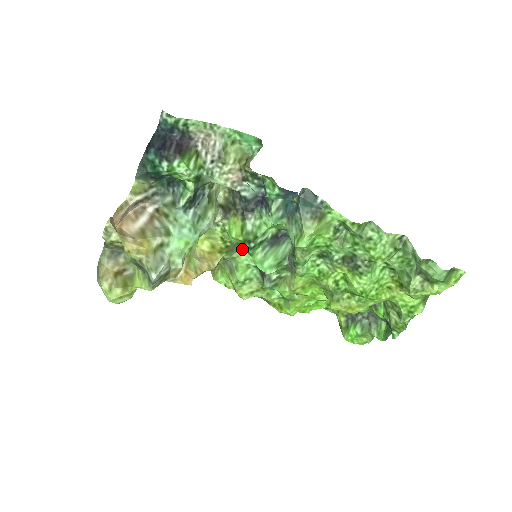
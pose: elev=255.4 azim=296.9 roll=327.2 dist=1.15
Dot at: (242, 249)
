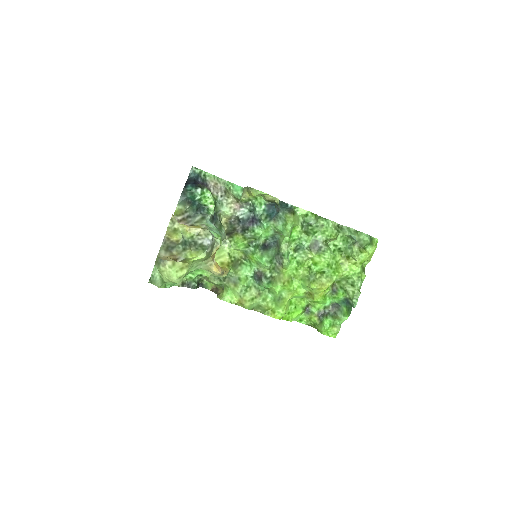
Dot at: (241, 266)
